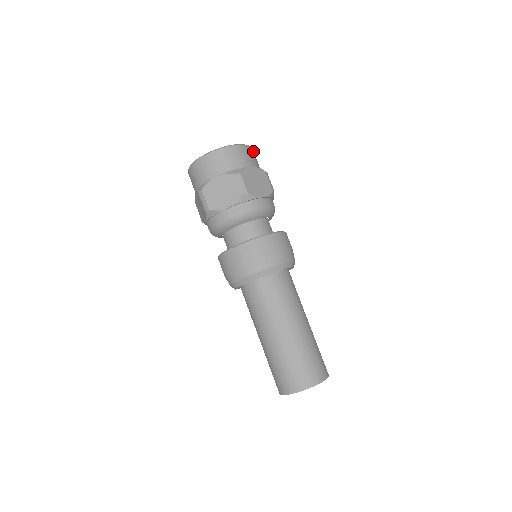
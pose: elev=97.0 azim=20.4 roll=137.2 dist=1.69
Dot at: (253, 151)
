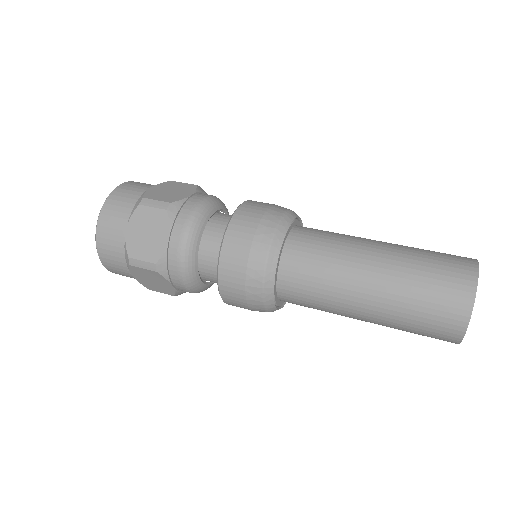
Dot at: occluded
